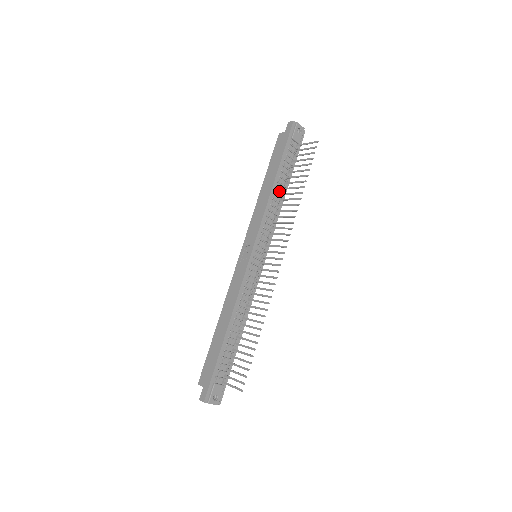
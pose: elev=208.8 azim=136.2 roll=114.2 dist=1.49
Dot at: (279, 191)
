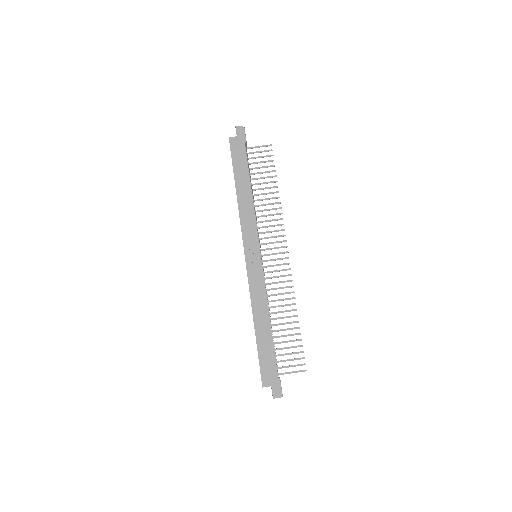
Dot at: occluded
